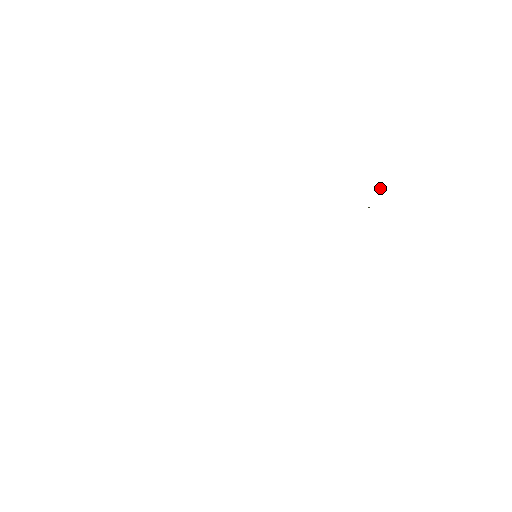
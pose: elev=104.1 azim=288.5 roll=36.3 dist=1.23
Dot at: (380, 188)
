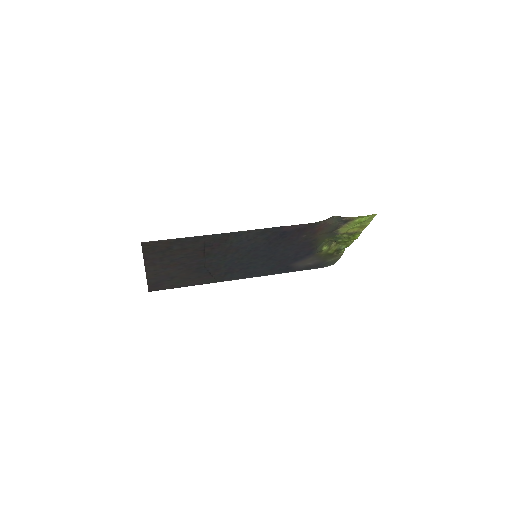
Dot at: (343, 251)
